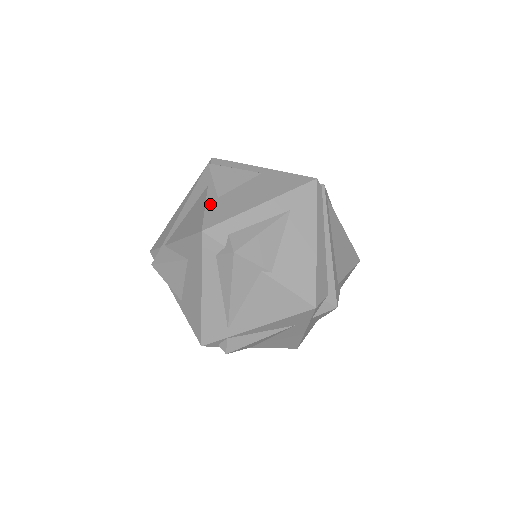
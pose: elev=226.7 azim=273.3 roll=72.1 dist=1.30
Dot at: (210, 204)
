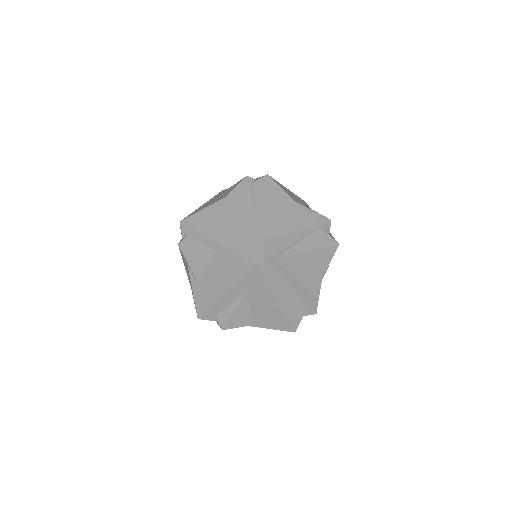
Dot at: (194, 289)
